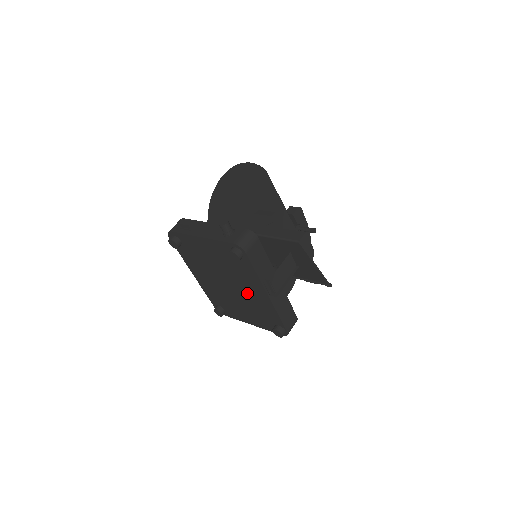
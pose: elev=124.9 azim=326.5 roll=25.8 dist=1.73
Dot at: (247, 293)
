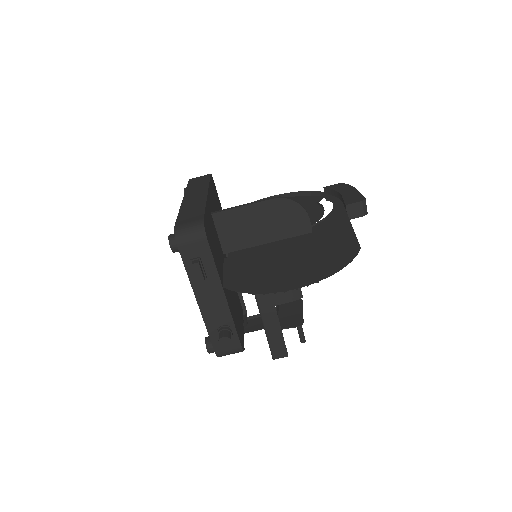
Dot at: occluded
